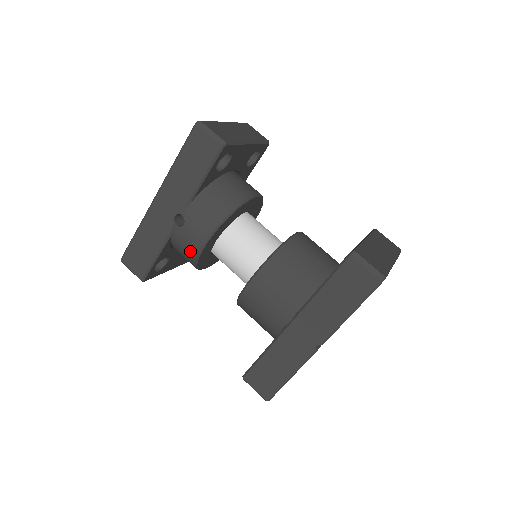
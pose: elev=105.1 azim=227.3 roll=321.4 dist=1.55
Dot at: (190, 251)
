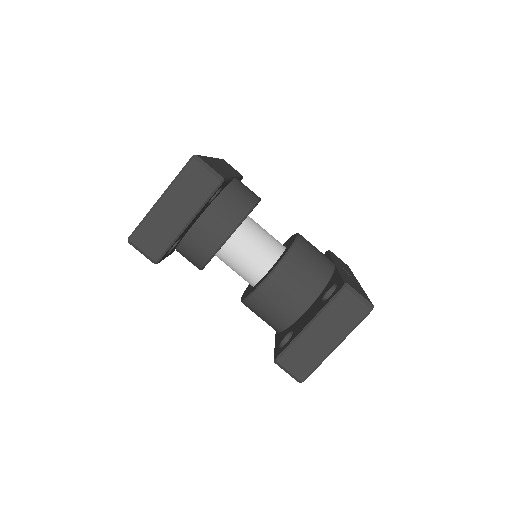
Dot at: occluded
